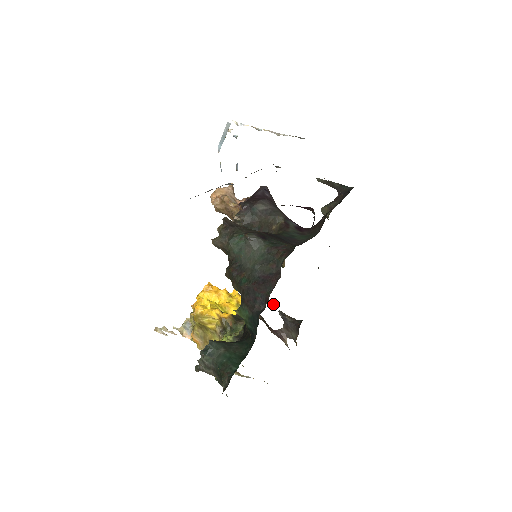
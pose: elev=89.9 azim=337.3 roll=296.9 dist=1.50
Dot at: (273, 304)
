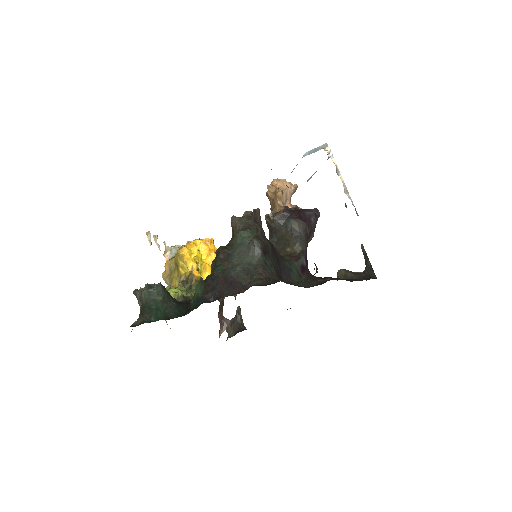
Dot at: (235, 299)
